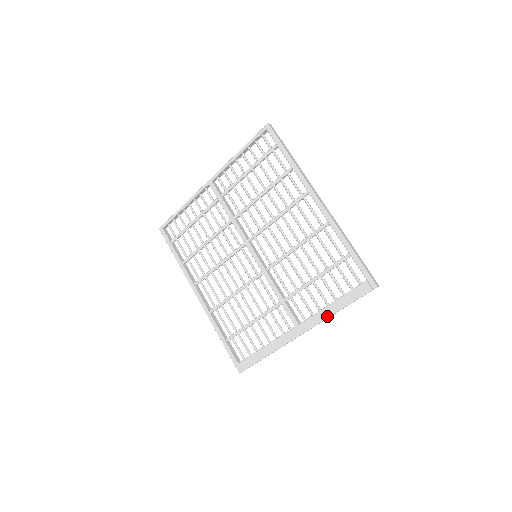
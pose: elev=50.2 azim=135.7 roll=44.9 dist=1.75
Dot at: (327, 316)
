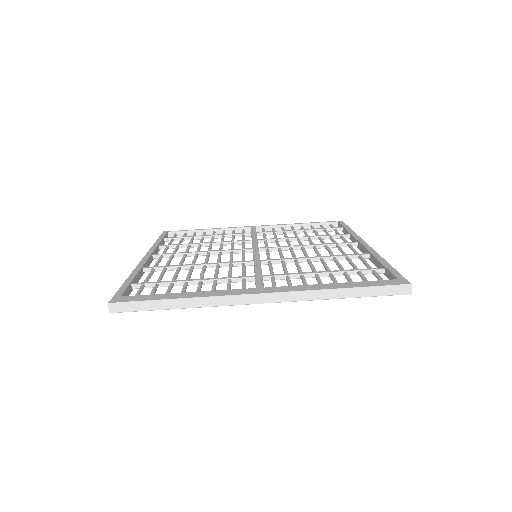
Dot at: (316, 288)
